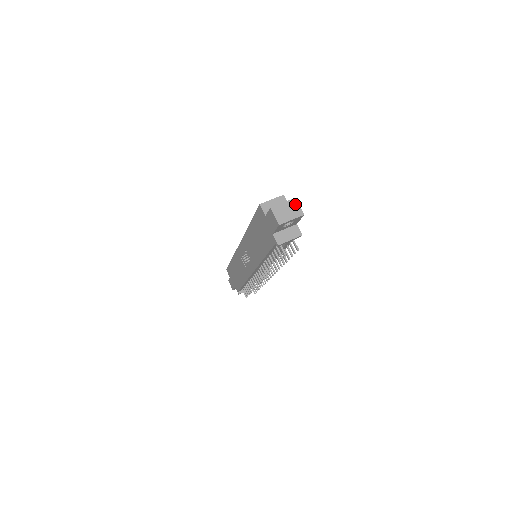
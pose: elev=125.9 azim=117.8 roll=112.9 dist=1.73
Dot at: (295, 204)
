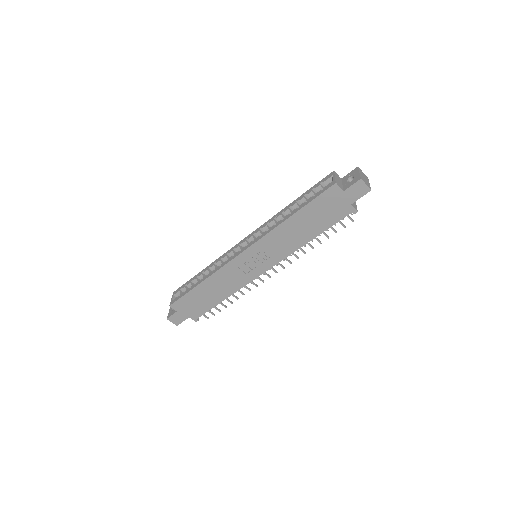
Dot at: (361, 171)
